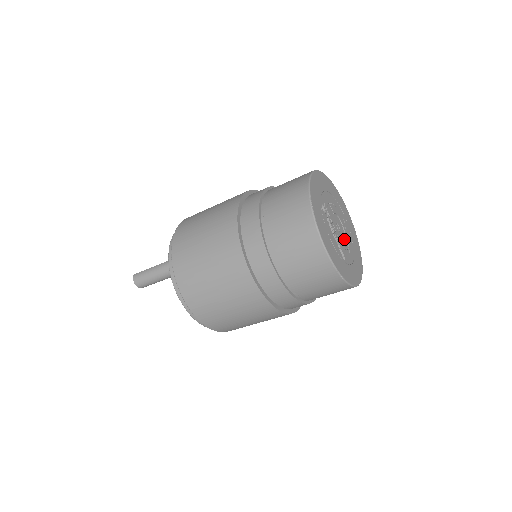
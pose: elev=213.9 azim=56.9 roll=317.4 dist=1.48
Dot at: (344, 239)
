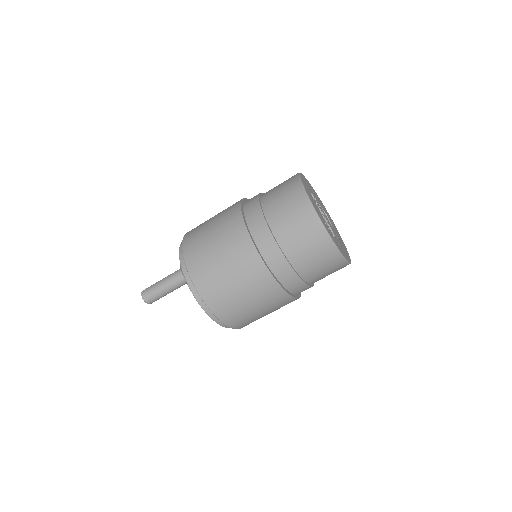
Dot at: occluded
